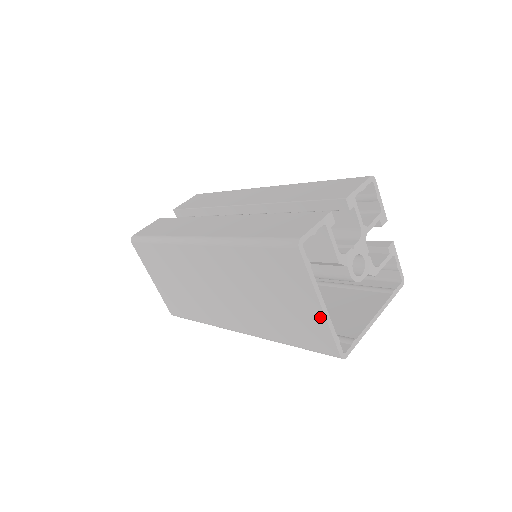
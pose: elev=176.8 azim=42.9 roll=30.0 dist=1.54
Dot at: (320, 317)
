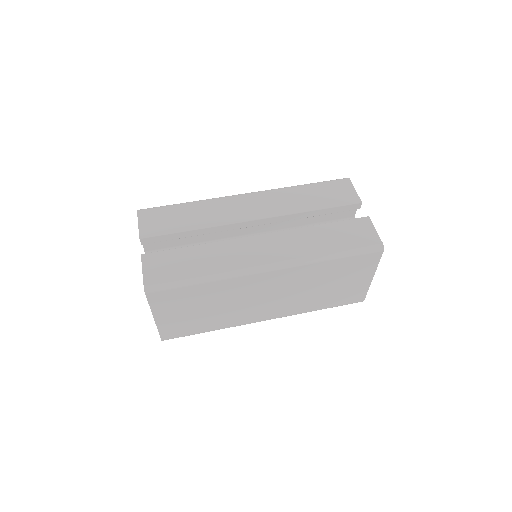
Dot at: (367, 284)
